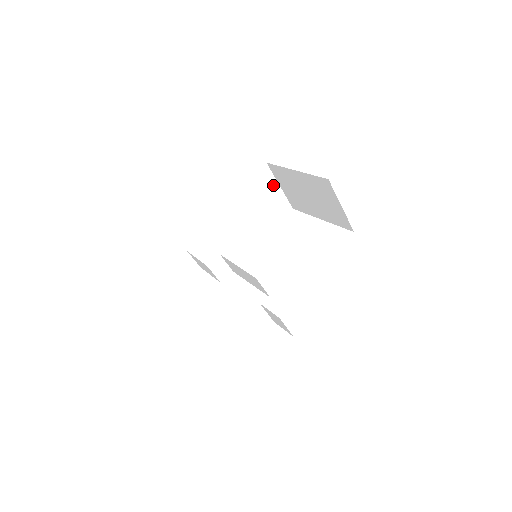
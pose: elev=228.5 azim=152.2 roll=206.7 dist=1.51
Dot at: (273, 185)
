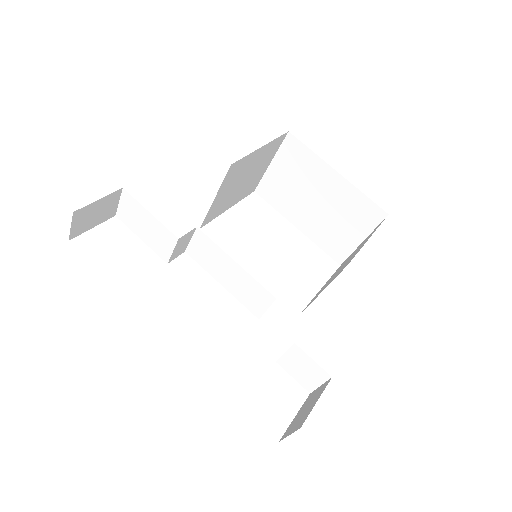
Dot at: (270, 159)
